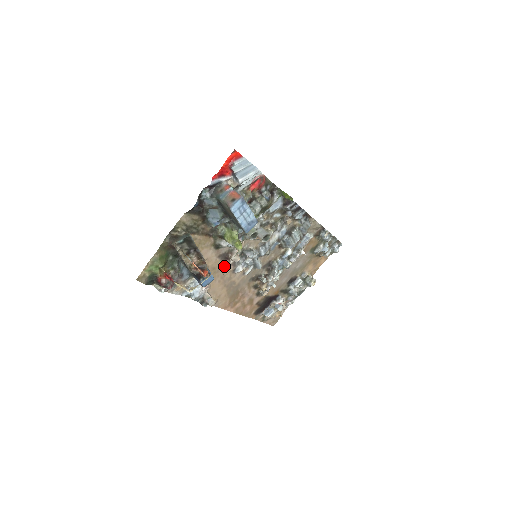
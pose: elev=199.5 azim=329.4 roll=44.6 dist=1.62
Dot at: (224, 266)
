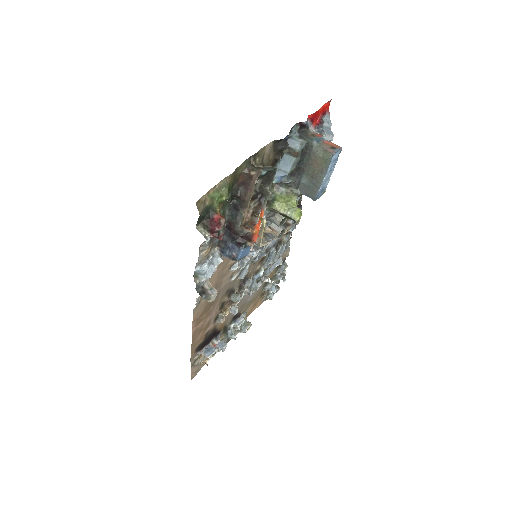
Dot at: occluded
